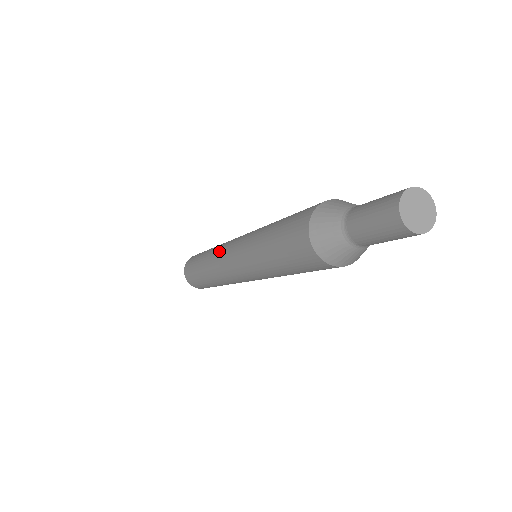
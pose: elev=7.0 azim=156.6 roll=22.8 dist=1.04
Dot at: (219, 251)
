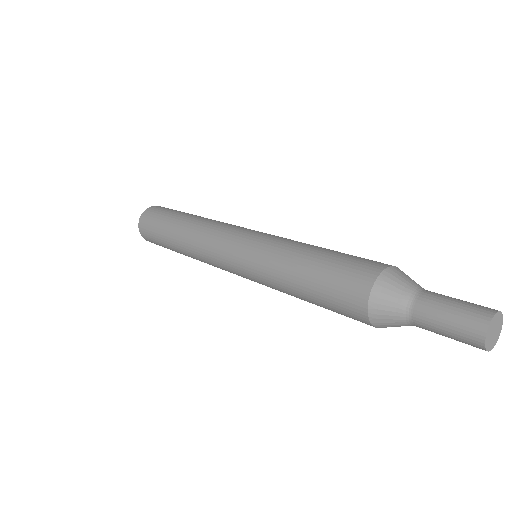
Dot at: (206, 252)
